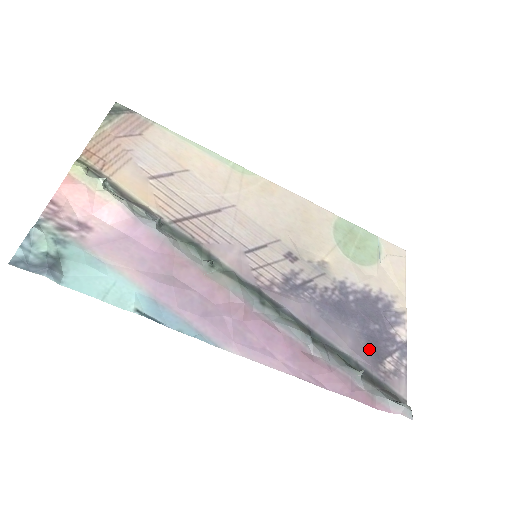
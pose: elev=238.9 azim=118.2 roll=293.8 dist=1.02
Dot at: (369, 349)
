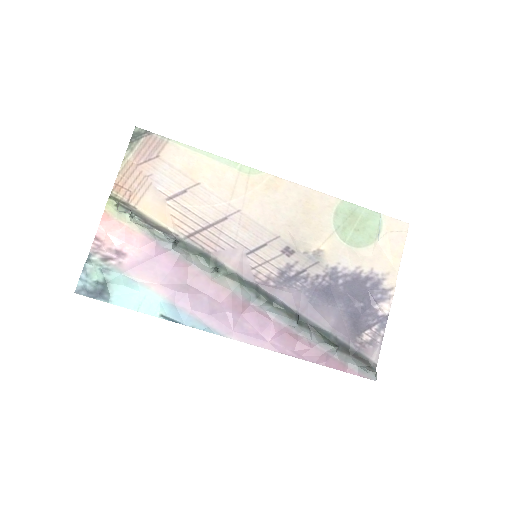
Dot at: (350, 325)
